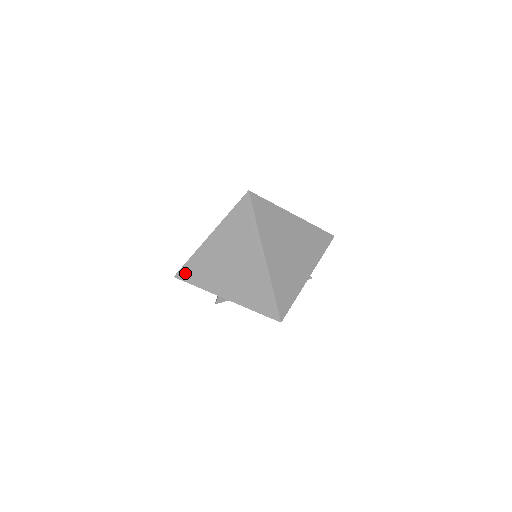
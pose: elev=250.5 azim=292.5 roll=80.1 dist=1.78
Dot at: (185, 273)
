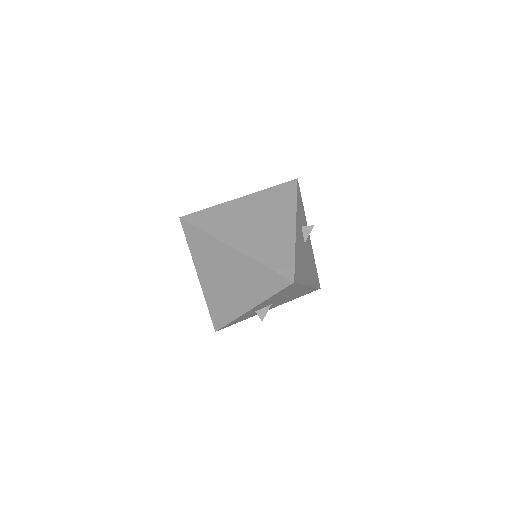
Dot at: (216, 321)
